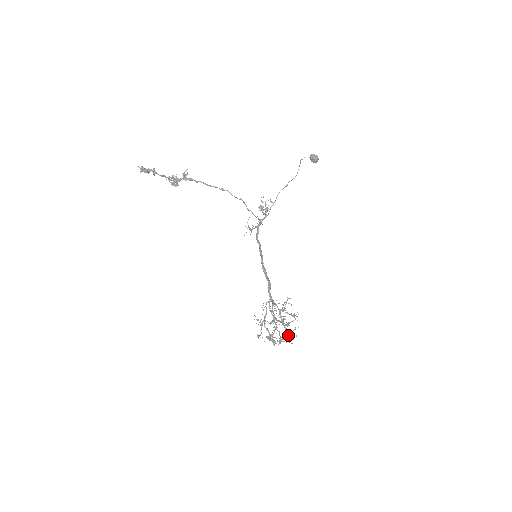
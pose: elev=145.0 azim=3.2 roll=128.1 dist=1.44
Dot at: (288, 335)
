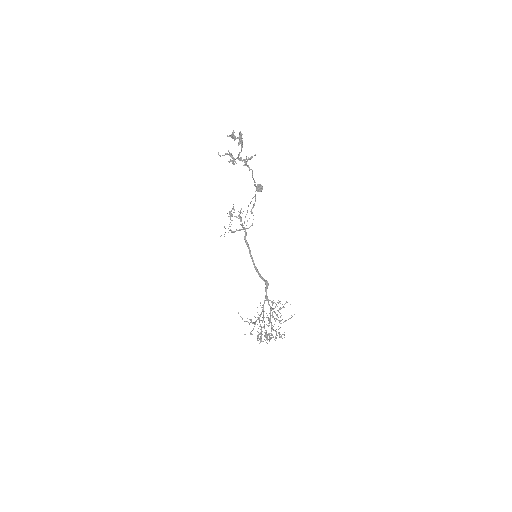
Dot at: occluded
